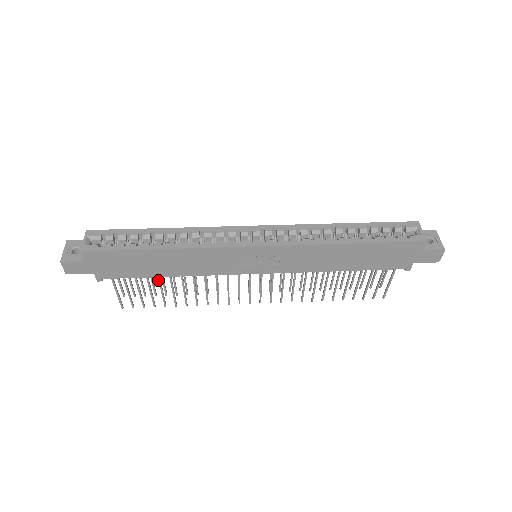
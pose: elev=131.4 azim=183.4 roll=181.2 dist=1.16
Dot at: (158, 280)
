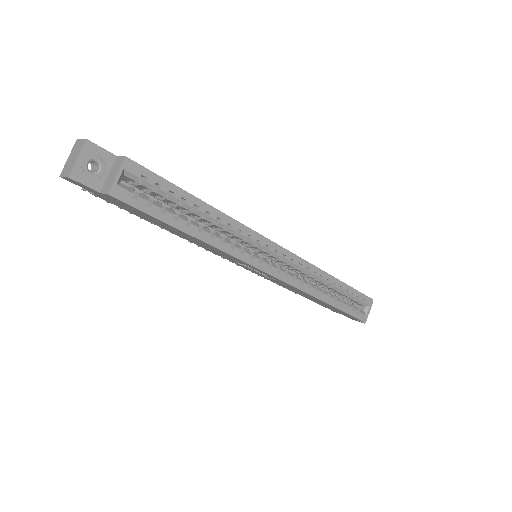
Dot at: occluded
